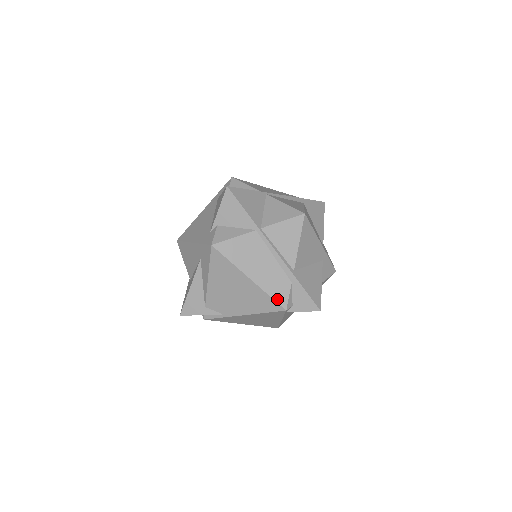
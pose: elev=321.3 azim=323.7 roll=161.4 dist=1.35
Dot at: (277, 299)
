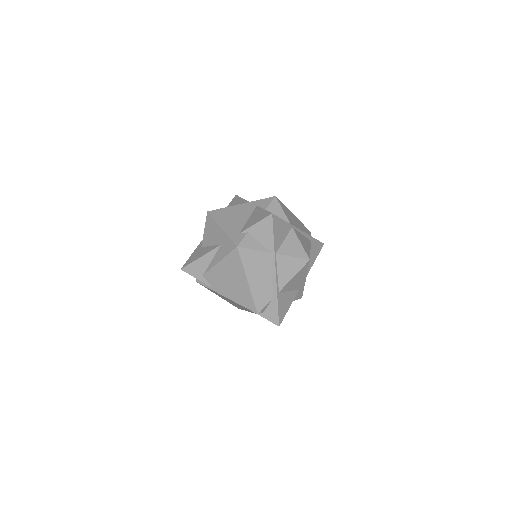
Dot at: (257, 304)
